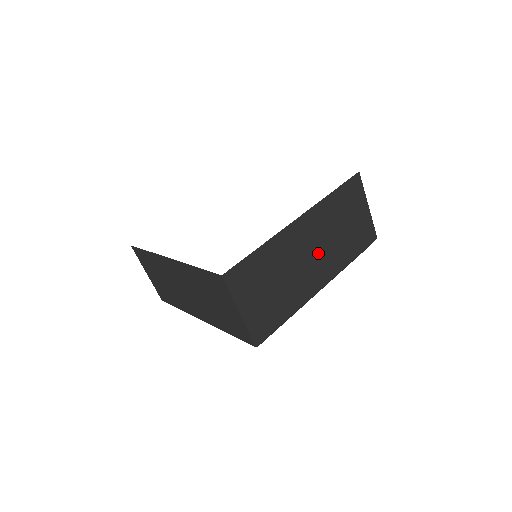
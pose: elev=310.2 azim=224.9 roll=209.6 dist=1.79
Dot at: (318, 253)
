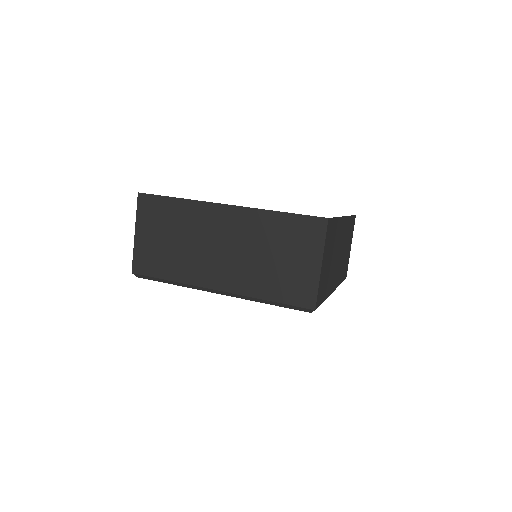
Dot at: (340, 258)
